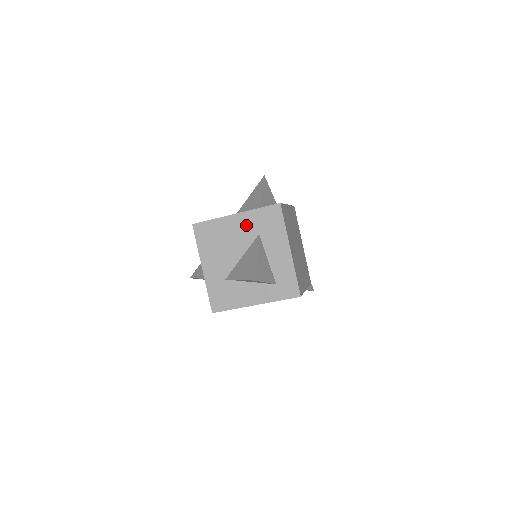
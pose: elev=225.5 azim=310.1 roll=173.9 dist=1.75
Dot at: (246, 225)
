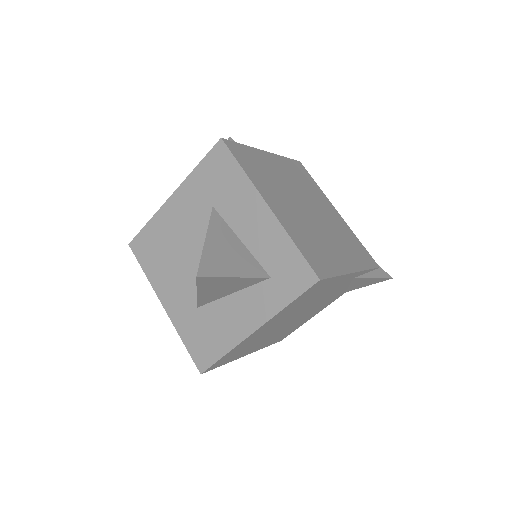
Dot at: (190, 203)
